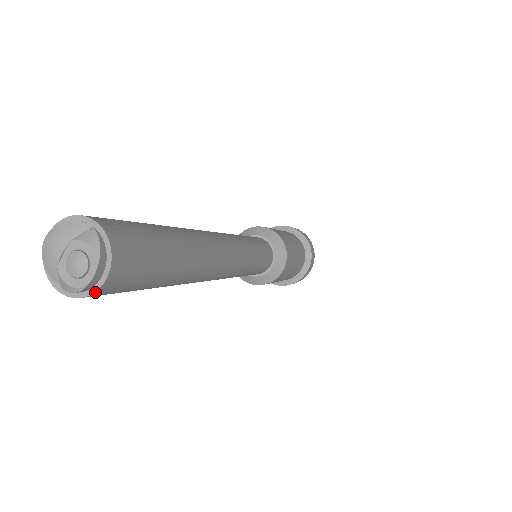
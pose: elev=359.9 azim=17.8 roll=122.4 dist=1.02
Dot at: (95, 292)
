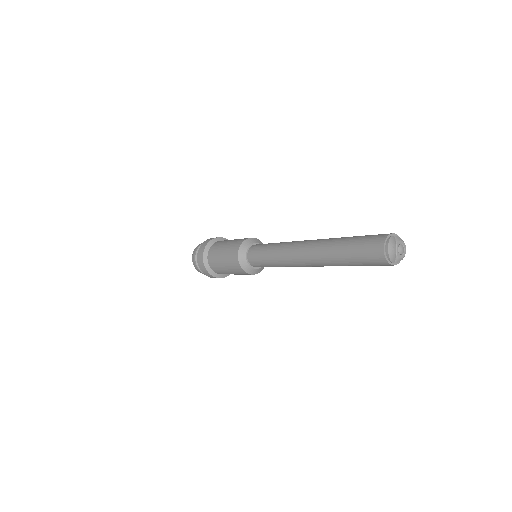
Dot at: occluded
